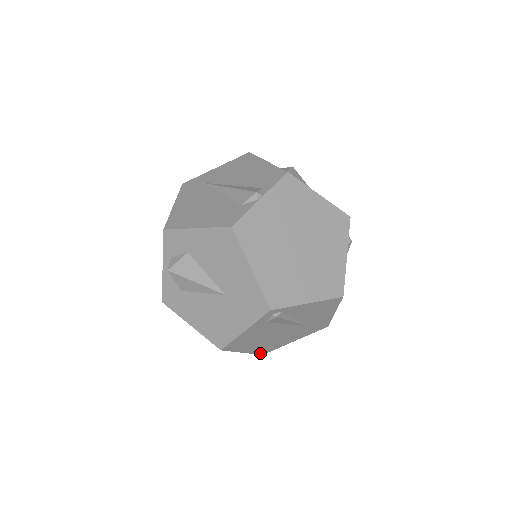
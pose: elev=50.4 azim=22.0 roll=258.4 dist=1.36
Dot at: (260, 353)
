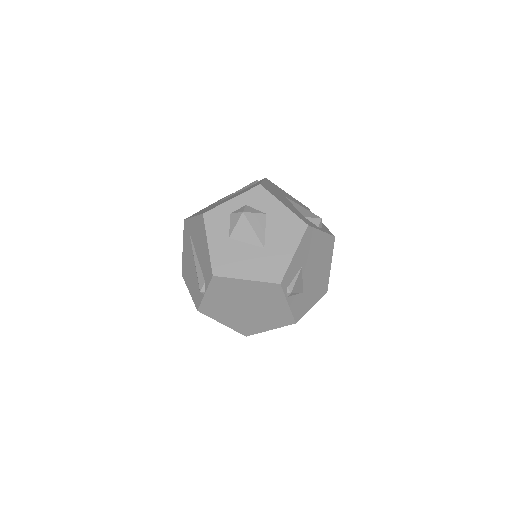
Dot at: occluded
